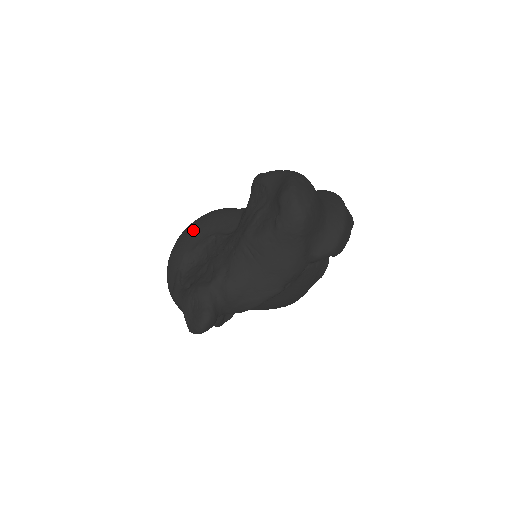
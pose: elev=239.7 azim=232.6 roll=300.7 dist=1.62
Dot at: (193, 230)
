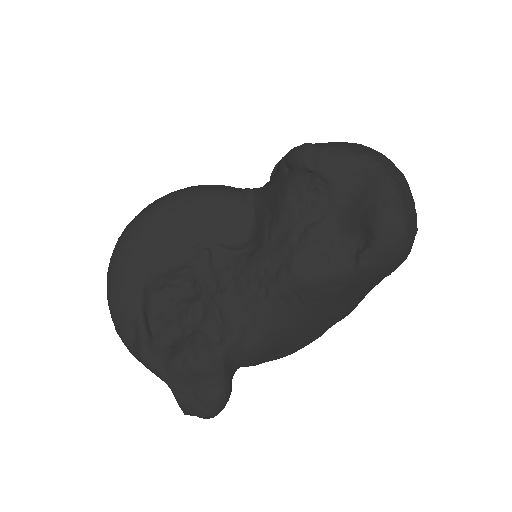
Dot at: (155, 232)
